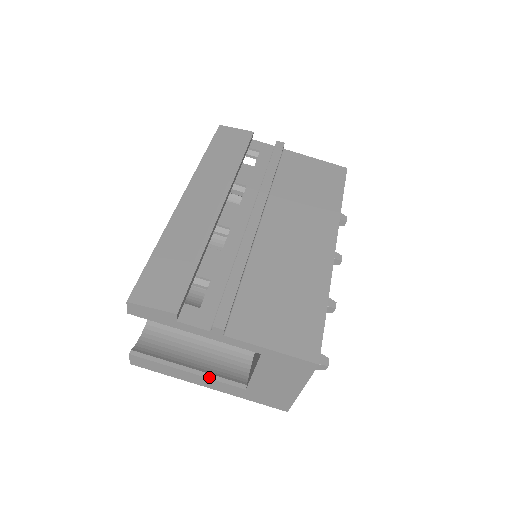
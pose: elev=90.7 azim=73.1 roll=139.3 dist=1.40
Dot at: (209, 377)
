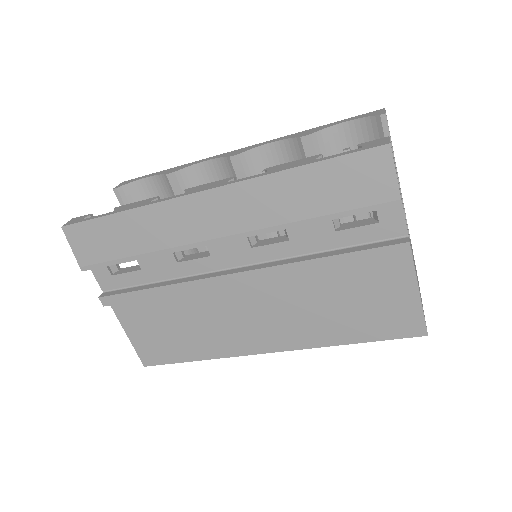
Dot at: occluded
